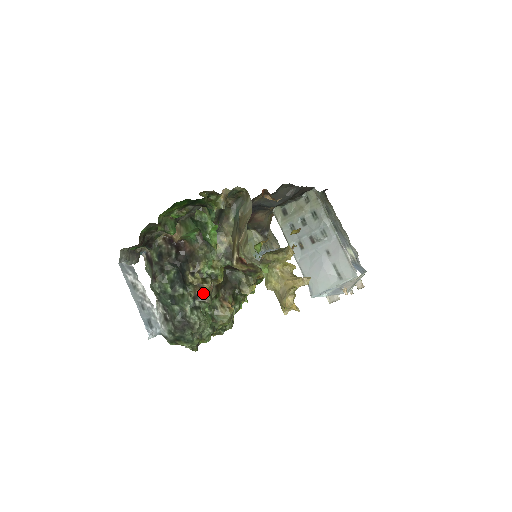
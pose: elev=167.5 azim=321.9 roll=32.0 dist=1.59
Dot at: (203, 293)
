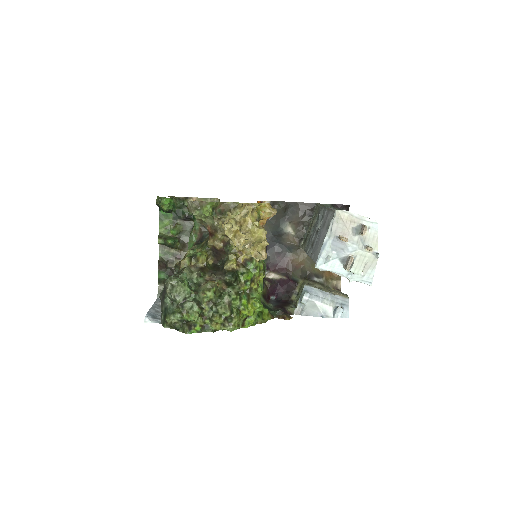
Dot at: (183, 268)
